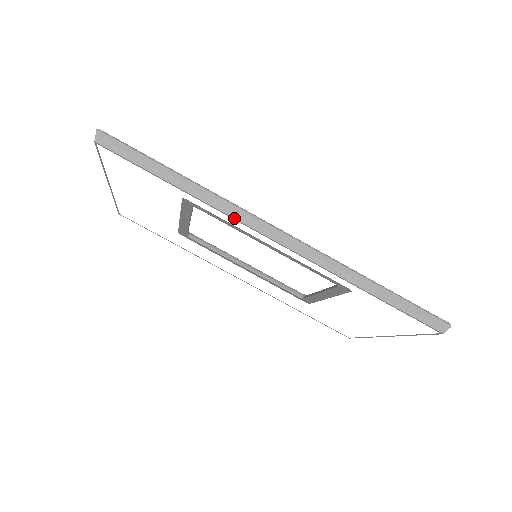
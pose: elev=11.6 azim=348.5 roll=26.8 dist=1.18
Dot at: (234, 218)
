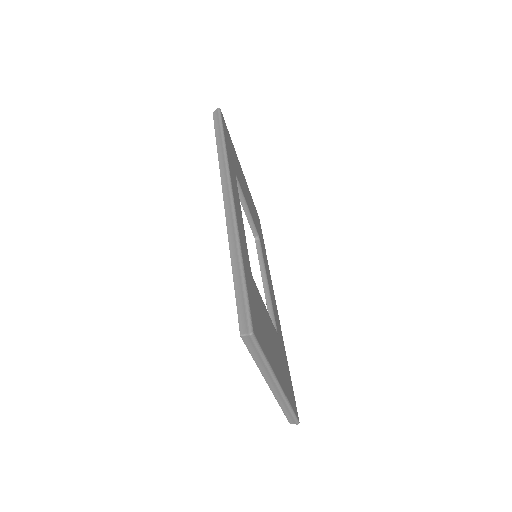
Dot at: (220, 173)
